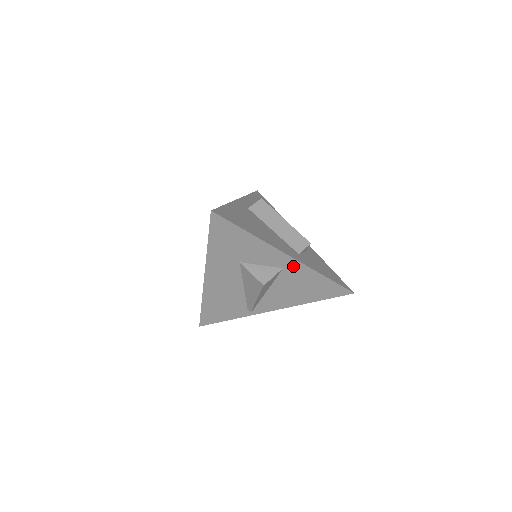
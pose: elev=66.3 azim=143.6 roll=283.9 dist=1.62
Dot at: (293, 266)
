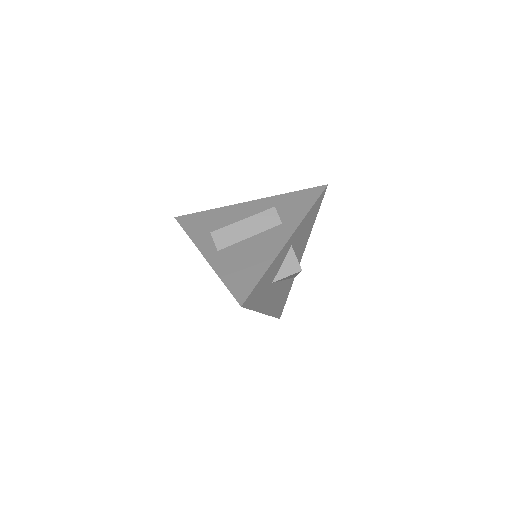
Dot at: (294, 236)
